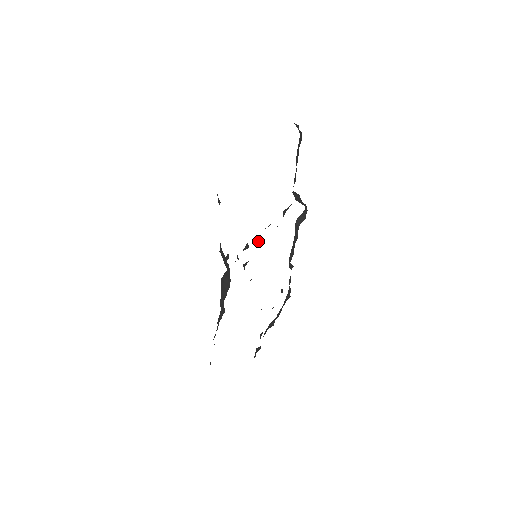
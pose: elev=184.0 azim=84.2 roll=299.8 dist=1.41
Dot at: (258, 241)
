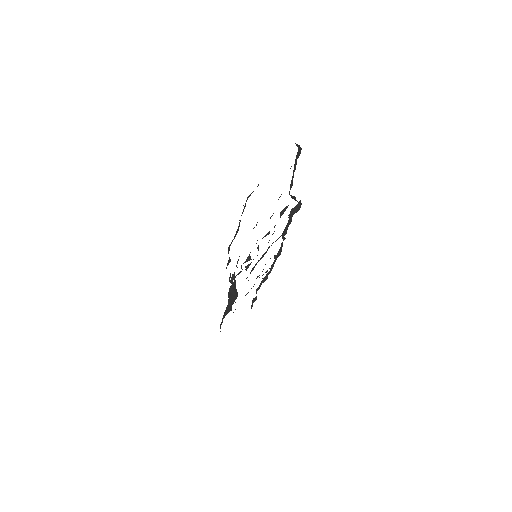
Dot at: (258, 249)
